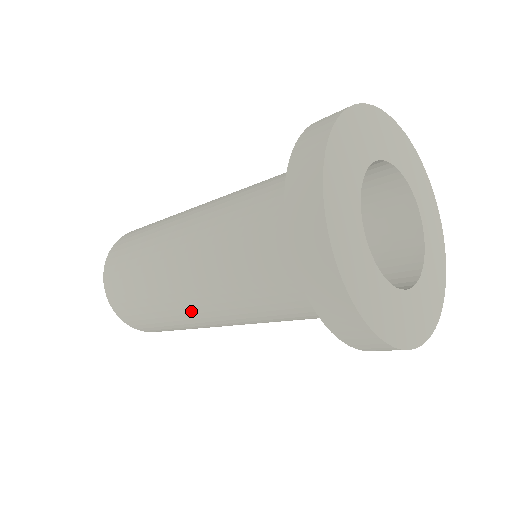
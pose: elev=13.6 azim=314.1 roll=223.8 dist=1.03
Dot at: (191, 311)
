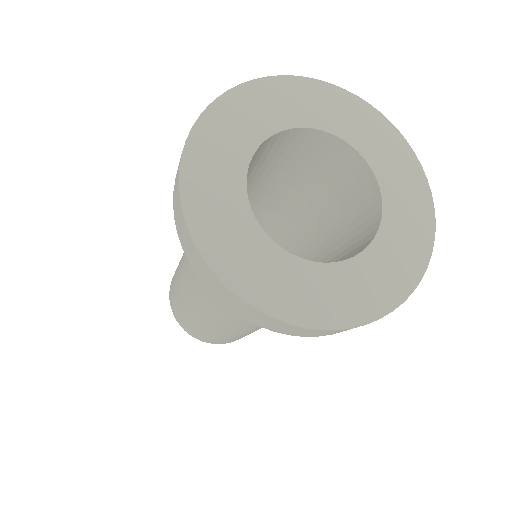
Dot at: (194, 303)
